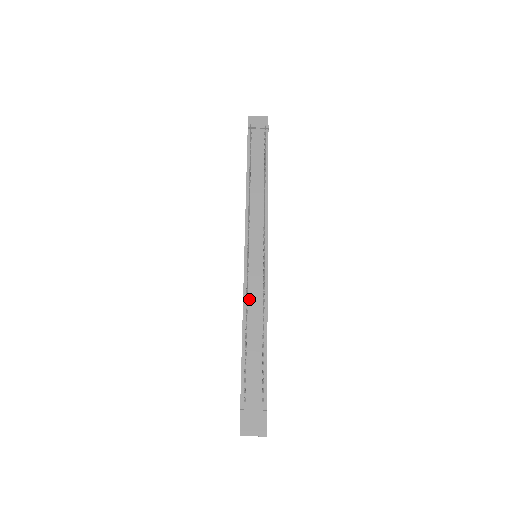
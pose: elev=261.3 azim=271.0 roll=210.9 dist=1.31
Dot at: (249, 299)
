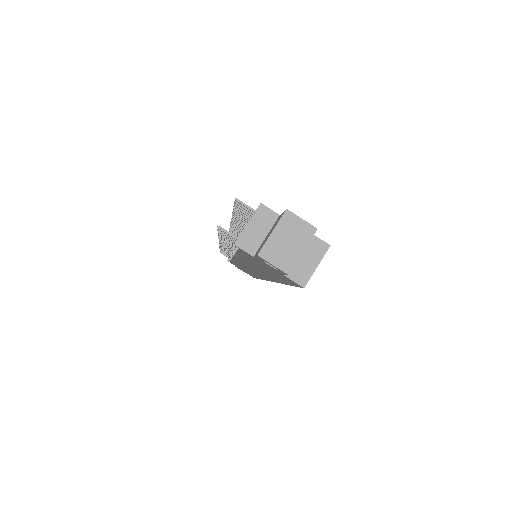
Dot at: occluded
